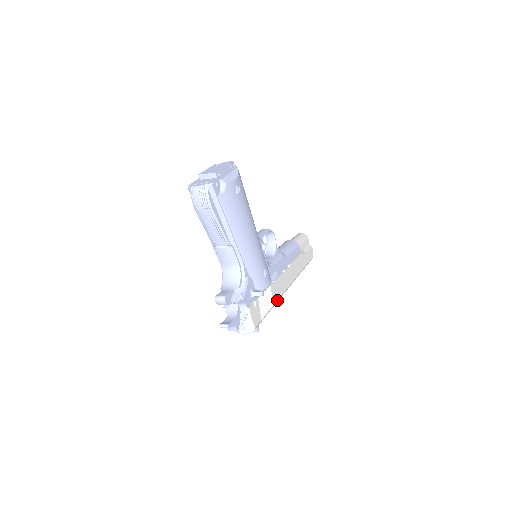
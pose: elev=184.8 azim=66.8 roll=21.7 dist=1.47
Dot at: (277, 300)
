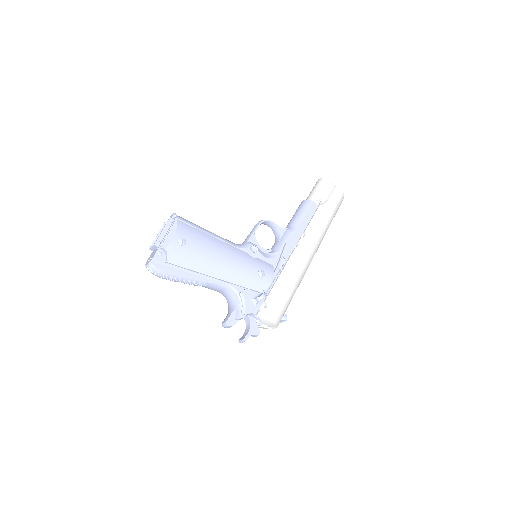
Dot at: (299, 277)
